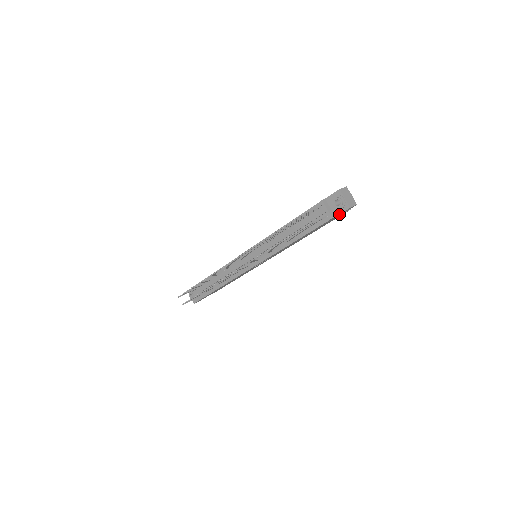
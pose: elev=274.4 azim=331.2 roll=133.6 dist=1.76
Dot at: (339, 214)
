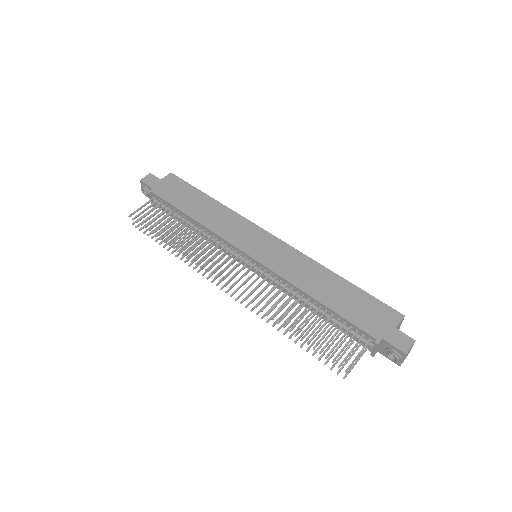
Dot at: (384, 354)
